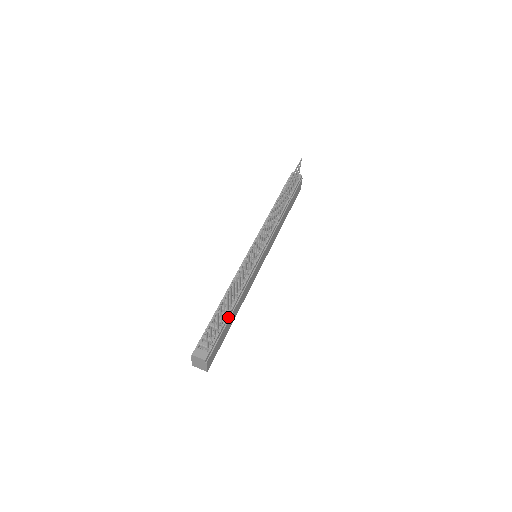
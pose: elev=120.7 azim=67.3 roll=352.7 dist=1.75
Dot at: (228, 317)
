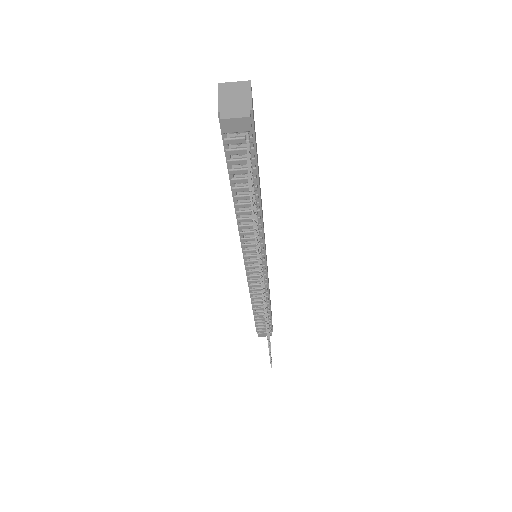
Dot at: (269, 313)
